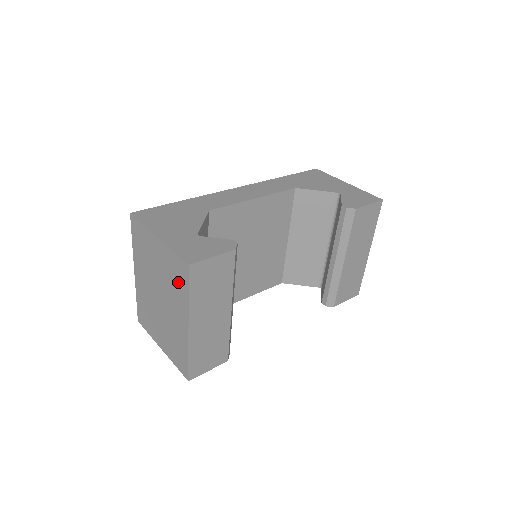
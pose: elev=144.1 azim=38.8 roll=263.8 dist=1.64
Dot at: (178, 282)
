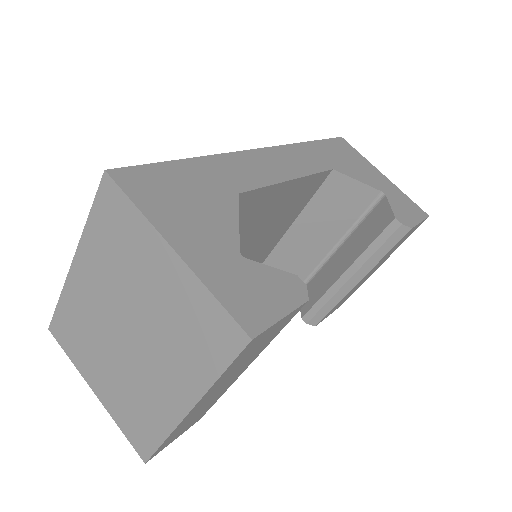
Dot at: (200, 344)
